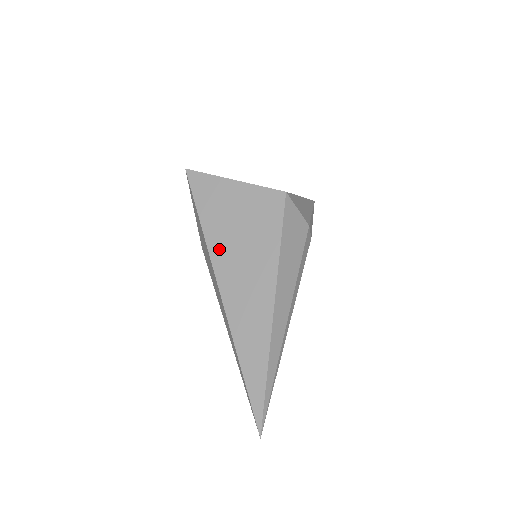
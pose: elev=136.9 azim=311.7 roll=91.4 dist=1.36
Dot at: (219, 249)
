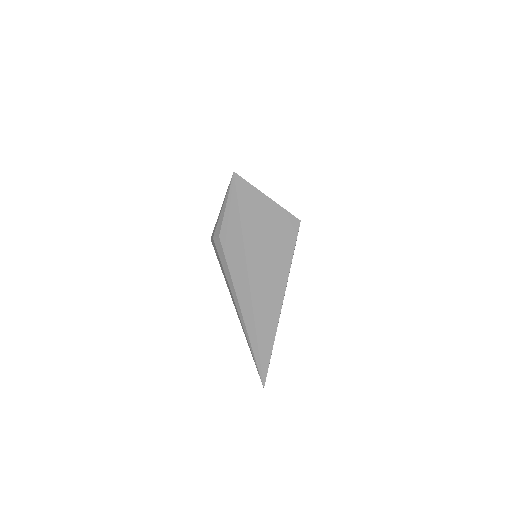
Dot at: (252, 243)
